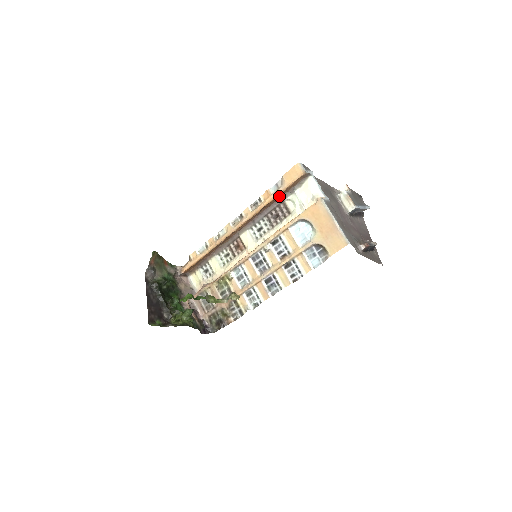
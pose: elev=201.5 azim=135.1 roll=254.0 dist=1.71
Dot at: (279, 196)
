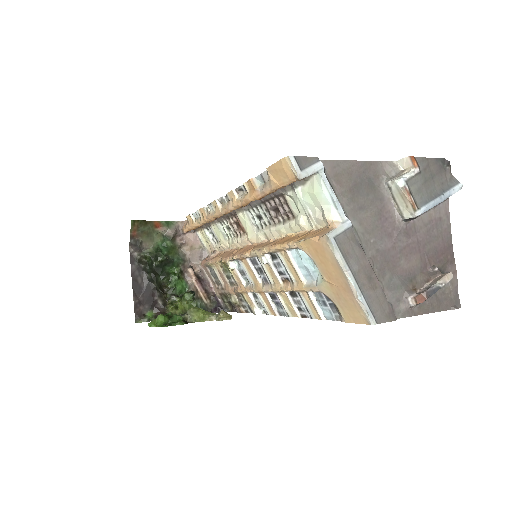
Dot at: occluded
